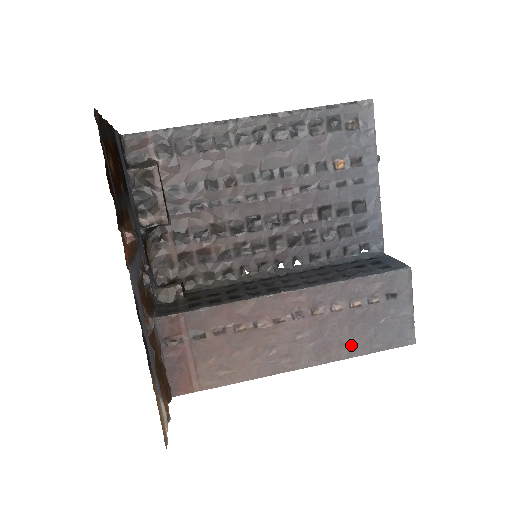
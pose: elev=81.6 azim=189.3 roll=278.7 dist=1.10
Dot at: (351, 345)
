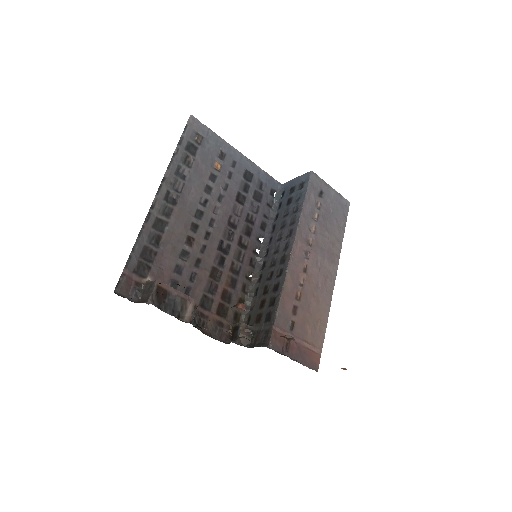
Dot at: (336, 238)
